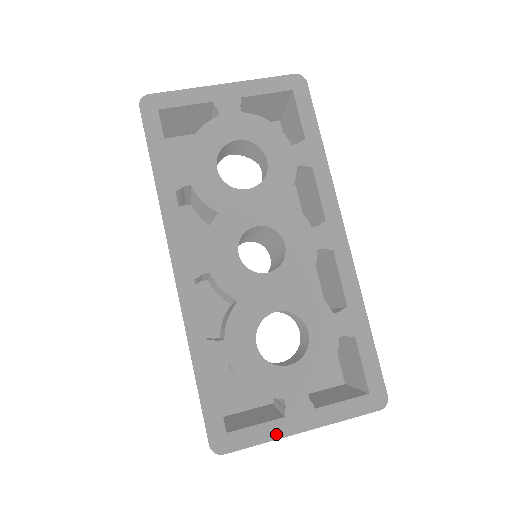
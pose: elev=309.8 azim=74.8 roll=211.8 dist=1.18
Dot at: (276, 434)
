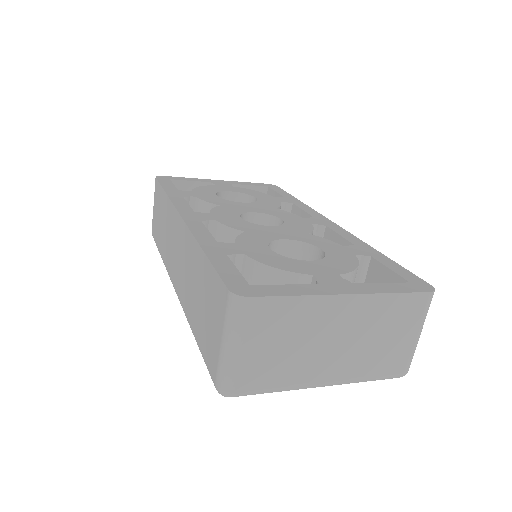
Dot at: (313, 292)
